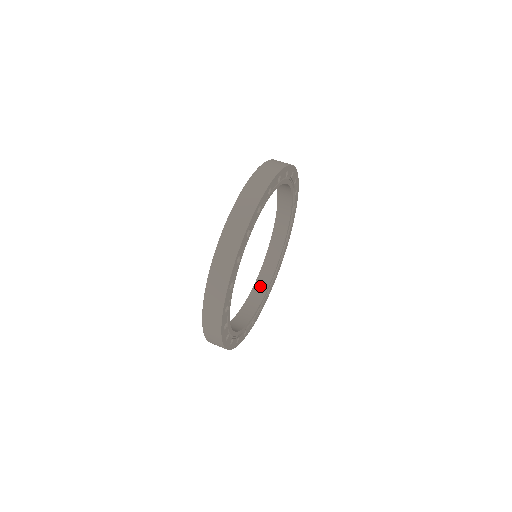
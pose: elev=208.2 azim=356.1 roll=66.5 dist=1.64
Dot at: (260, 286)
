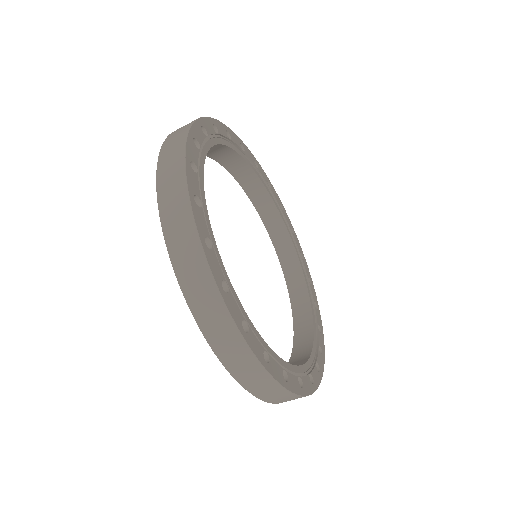
Dot at: (278, 236)
